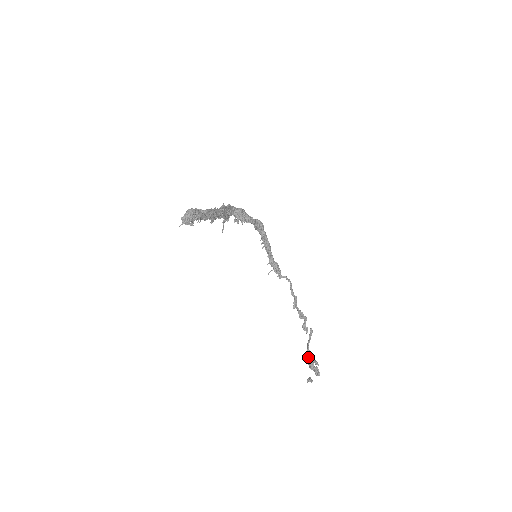
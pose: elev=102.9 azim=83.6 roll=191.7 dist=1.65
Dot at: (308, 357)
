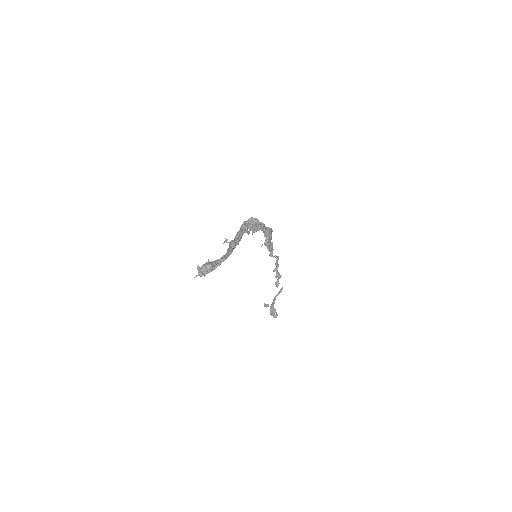
Dot at: (272, 307)
